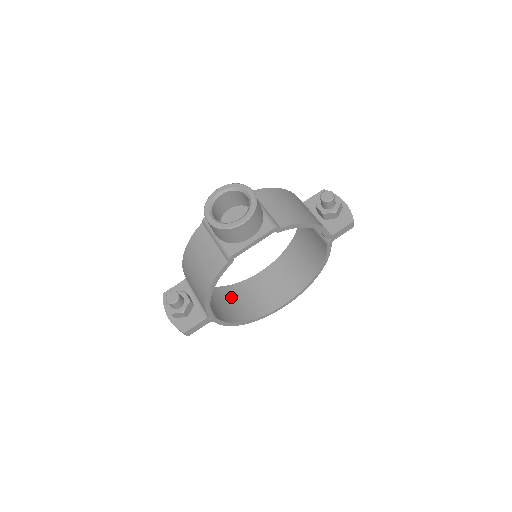
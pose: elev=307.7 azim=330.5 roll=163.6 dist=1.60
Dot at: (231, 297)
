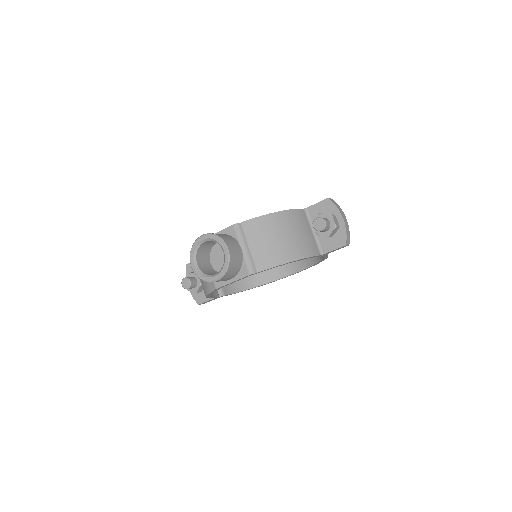
Dot at: occluded
